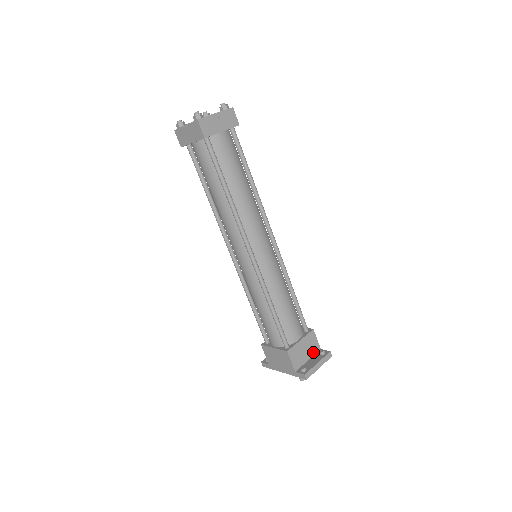
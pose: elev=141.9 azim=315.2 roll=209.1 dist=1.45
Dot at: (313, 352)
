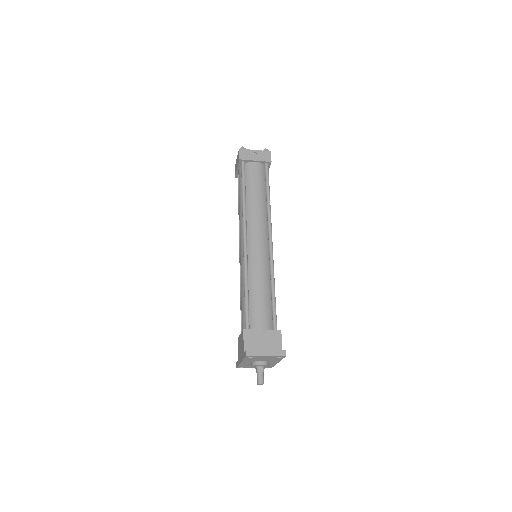
Dot at: occluded
